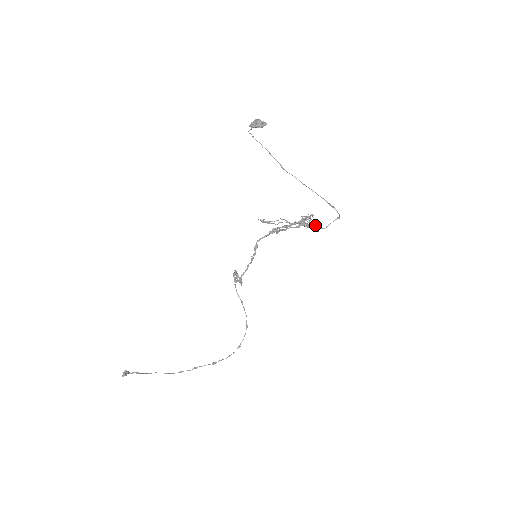
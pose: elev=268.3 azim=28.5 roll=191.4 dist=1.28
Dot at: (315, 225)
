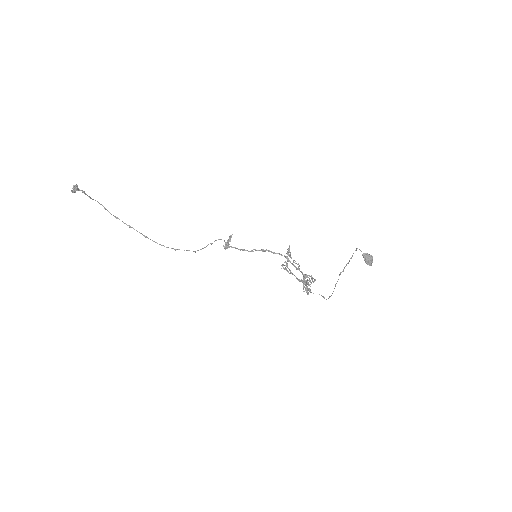
Dot at: occluded
